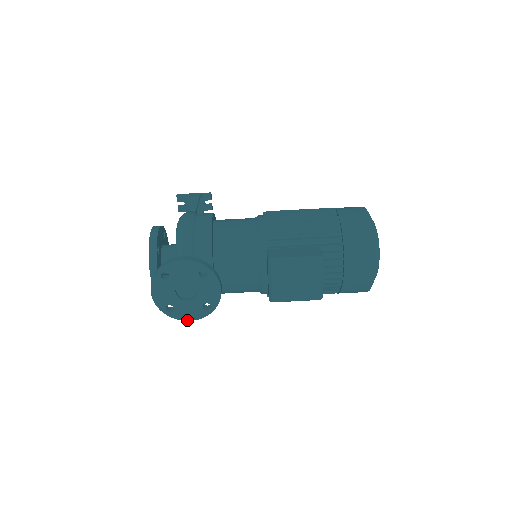
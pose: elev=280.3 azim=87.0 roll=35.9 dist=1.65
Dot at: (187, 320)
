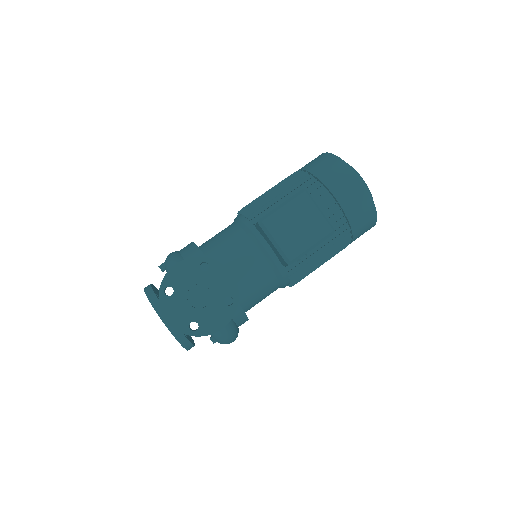
Dot at: (219, 330)
